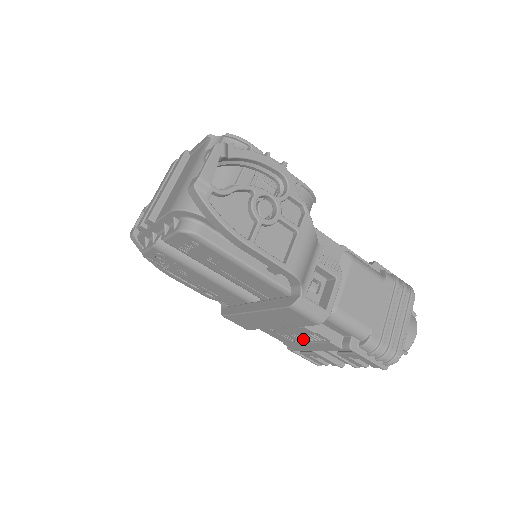
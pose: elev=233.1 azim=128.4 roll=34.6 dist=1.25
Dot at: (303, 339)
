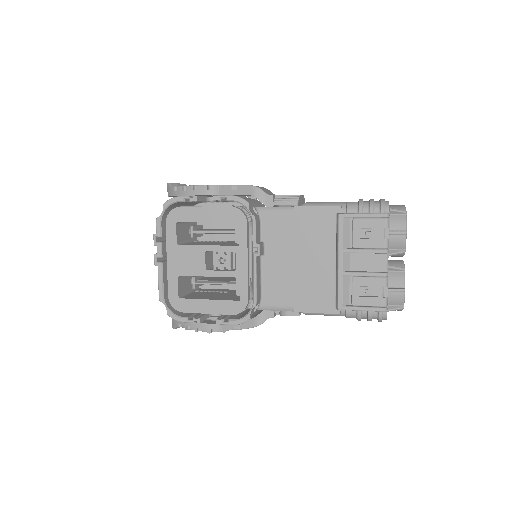
Dot at: occluded
